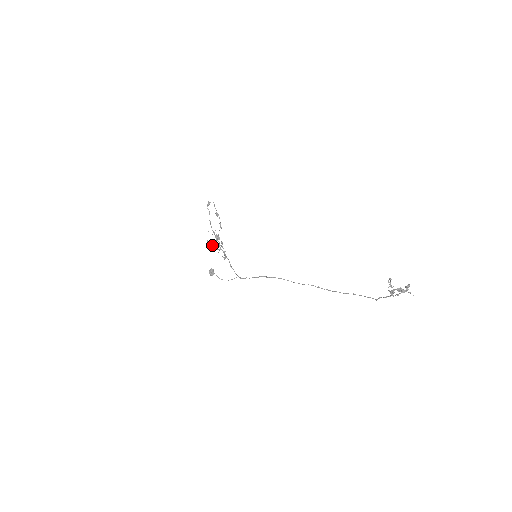
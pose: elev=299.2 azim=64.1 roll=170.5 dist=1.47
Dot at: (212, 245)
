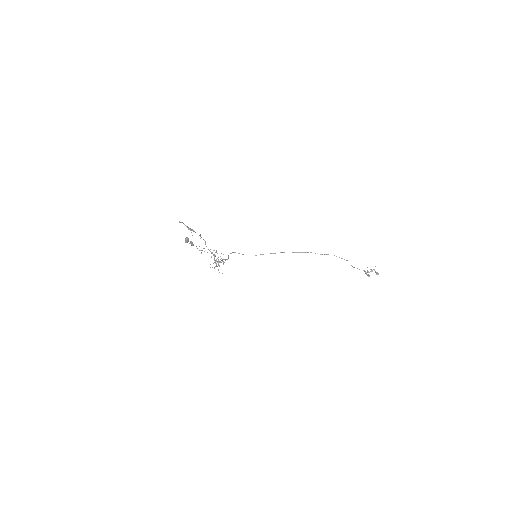
Dot at: (218, 270)
